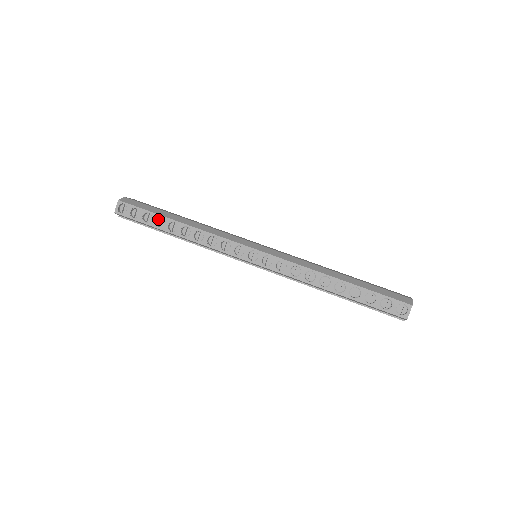
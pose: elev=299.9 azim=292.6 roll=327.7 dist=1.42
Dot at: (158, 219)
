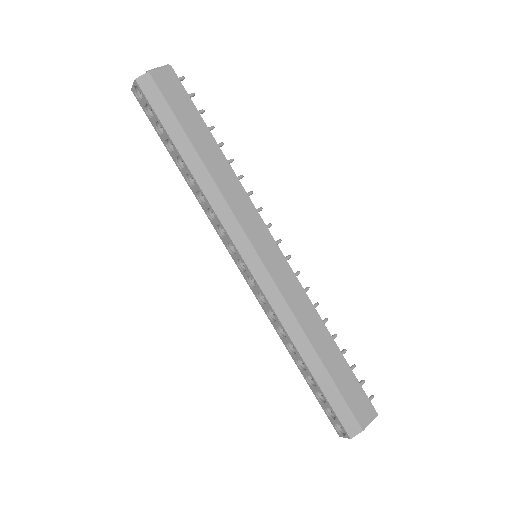
Dot at: (171, 138)
